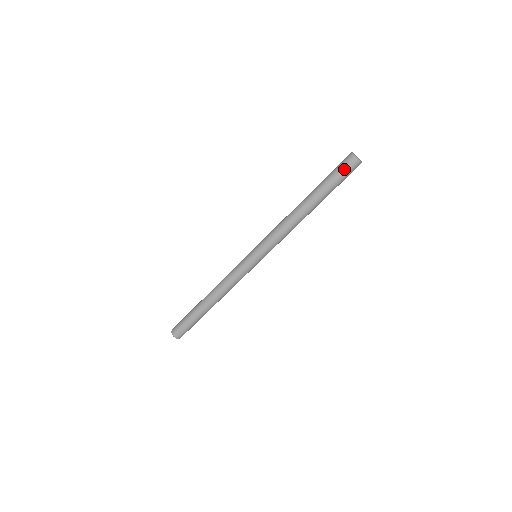
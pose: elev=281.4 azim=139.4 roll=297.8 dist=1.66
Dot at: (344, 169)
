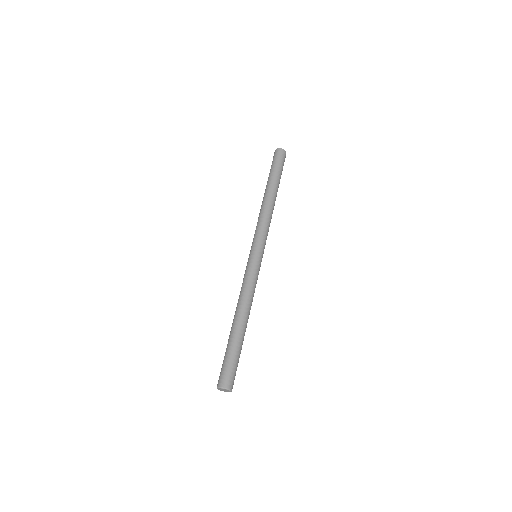
Dot at: (279, 158)
